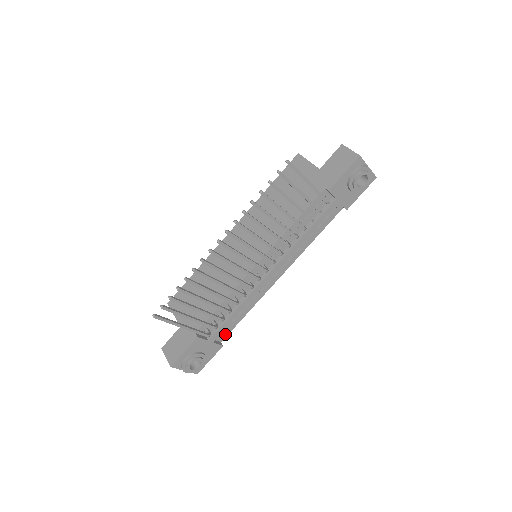
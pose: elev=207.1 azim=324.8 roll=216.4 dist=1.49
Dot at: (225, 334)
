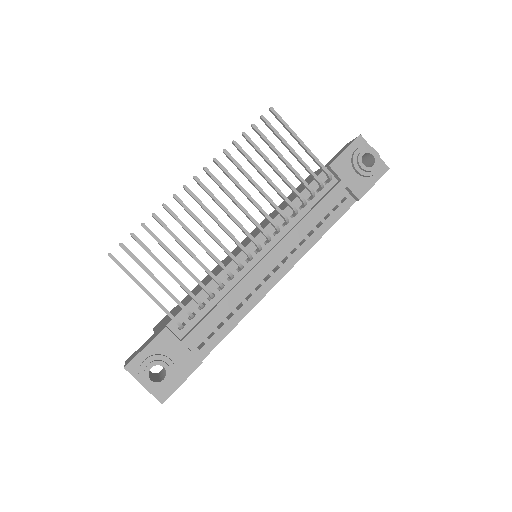
Dot at: (208, 348)
